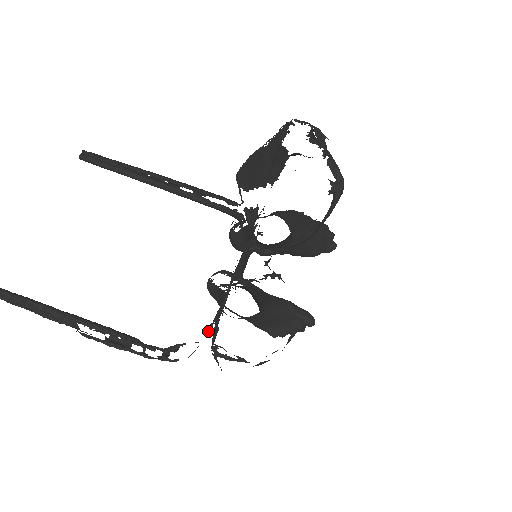
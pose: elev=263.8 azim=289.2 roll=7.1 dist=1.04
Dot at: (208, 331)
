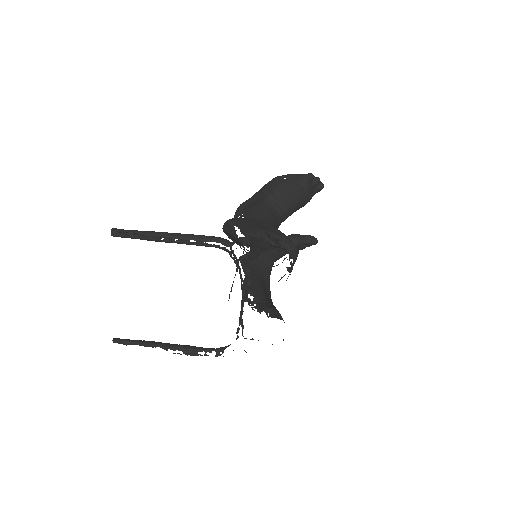
Dot at: (237, 336)
